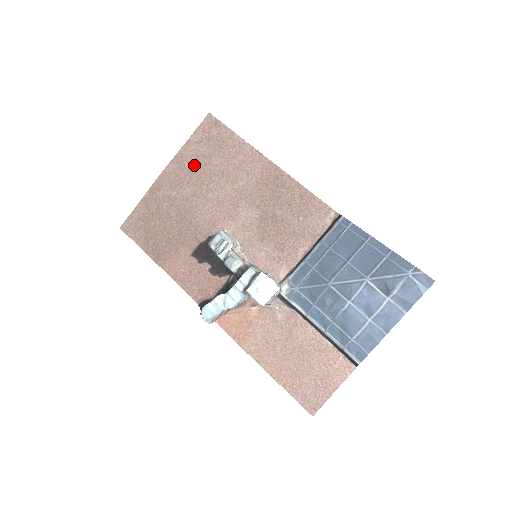
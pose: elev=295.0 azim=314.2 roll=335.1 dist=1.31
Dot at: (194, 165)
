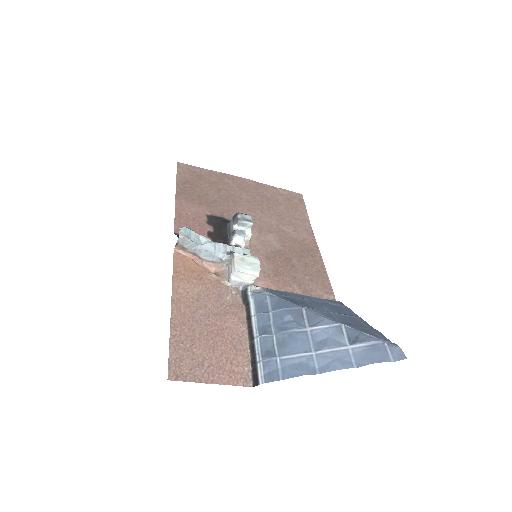
Dot at: (266, 195)
